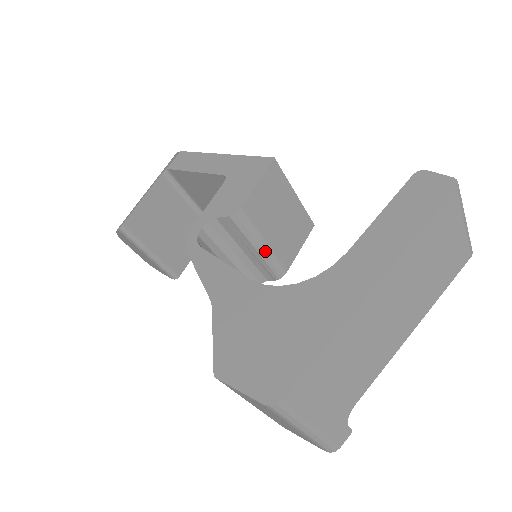
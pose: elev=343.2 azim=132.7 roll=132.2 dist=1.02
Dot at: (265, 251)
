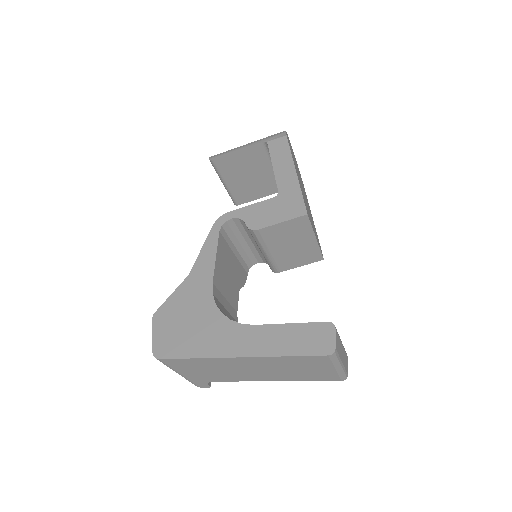
Dot at: (267, 256)
